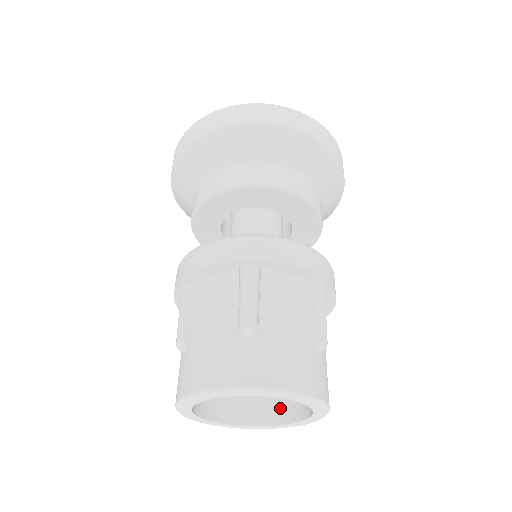
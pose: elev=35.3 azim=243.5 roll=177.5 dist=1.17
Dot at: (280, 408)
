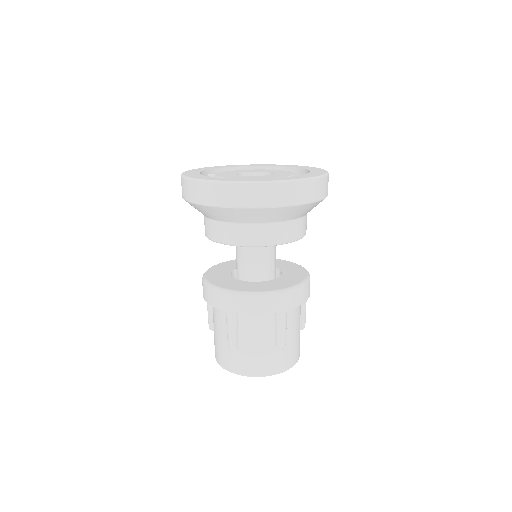
Dot at: occluded
